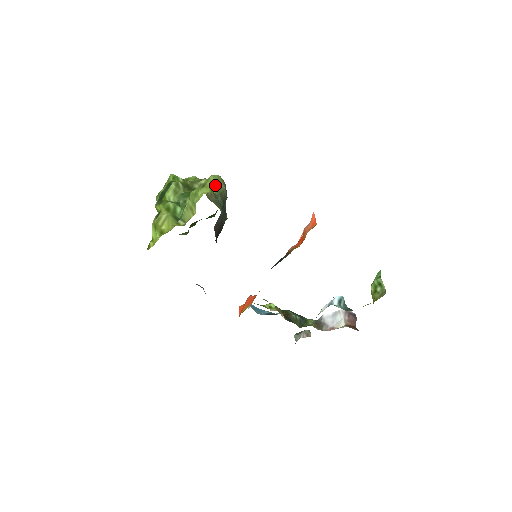
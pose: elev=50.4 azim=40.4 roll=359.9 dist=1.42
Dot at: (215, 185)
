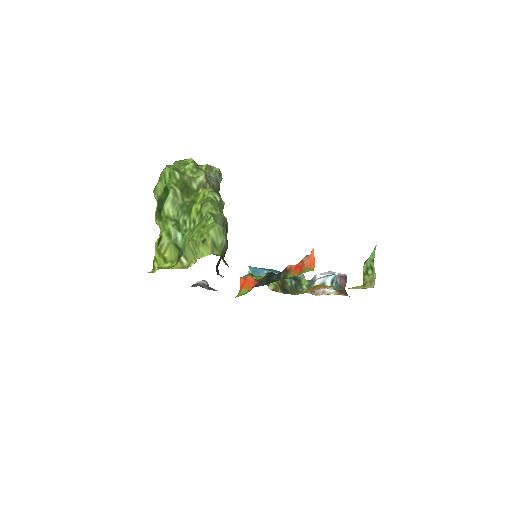
Dot at: (216, 243)
